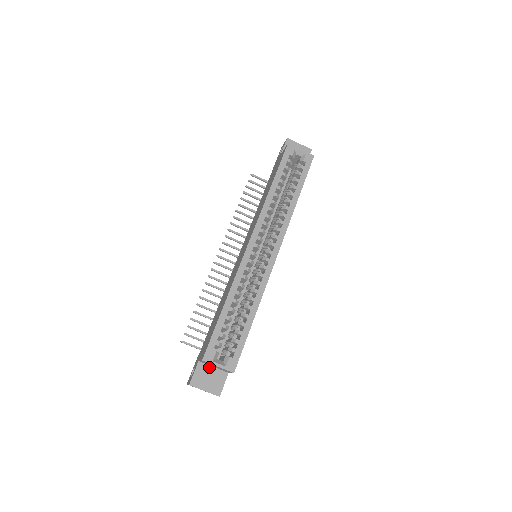
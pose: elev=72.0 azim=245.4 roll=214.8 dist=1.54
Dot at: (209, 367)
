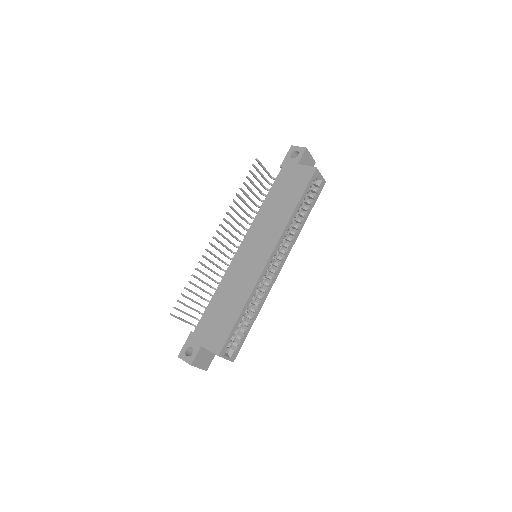
Dot at: (206, 350)
